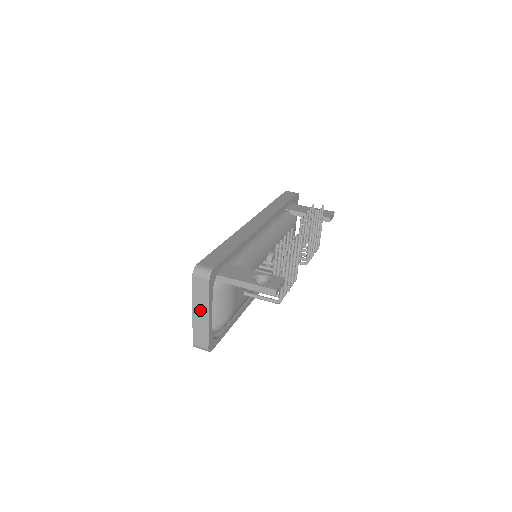
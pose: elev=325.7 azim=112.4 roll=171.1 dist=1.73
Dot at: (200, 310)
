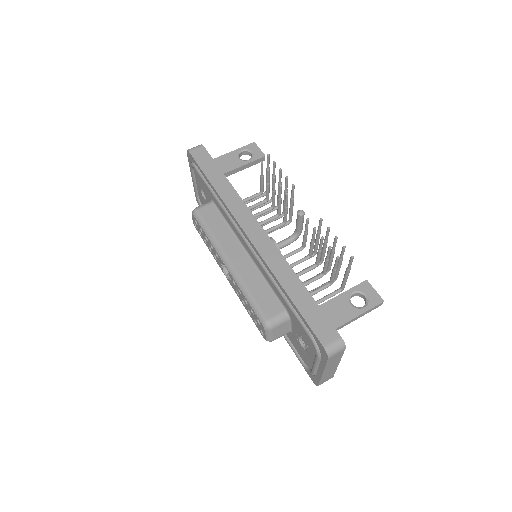
Dot at: (331, 368)
